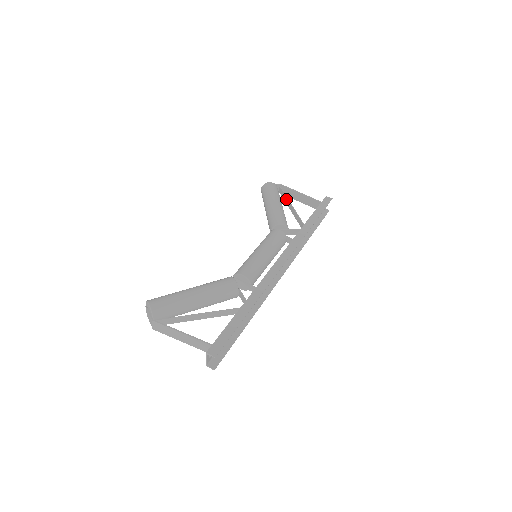
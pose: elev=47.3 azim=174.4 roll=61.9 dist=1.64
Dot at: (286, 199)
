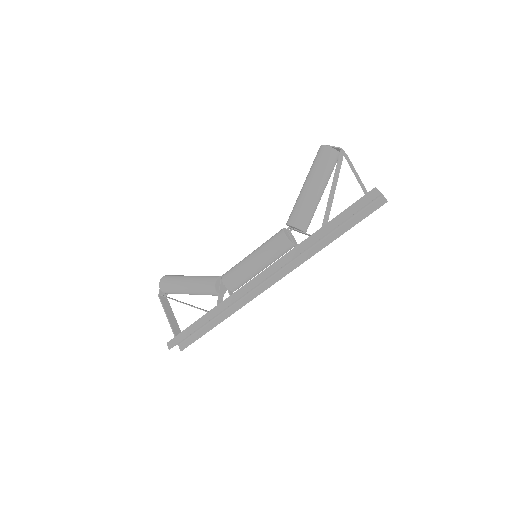
Dot at: (335, 175)
